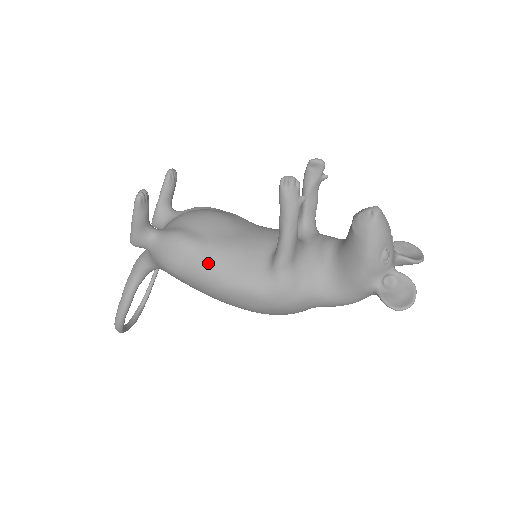
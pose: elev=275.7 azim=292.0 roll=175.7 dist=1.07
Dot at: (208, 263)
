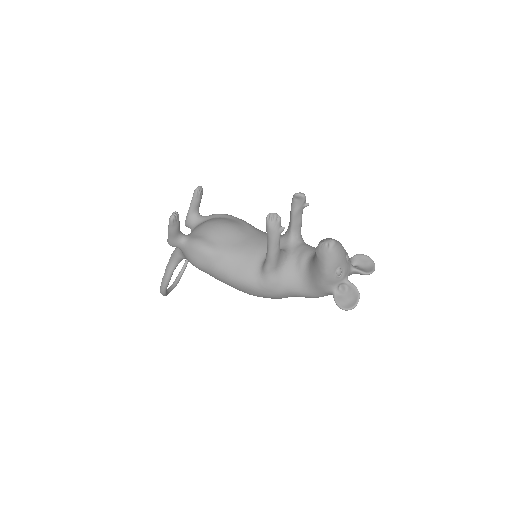
Dot at: (219, 264)
